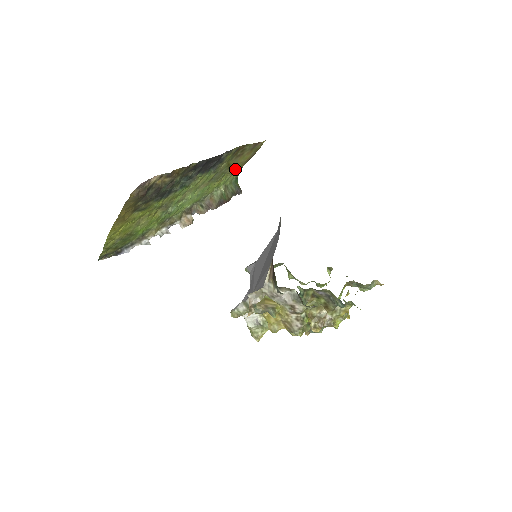
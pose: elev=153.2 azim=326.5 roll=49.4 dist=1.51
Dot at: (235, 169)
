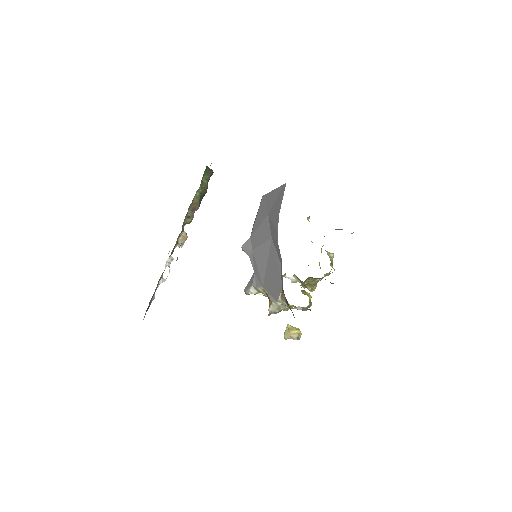
Dot at: occluded
